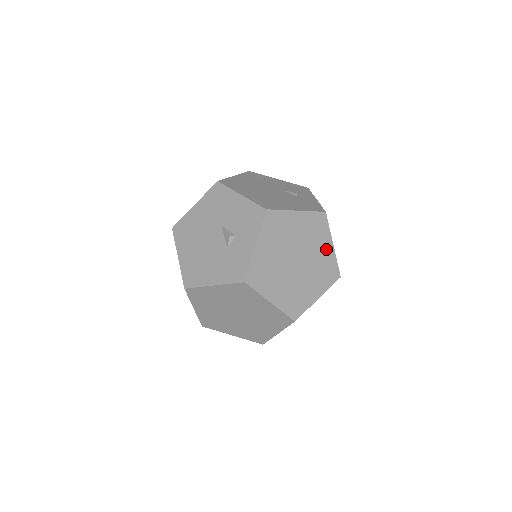
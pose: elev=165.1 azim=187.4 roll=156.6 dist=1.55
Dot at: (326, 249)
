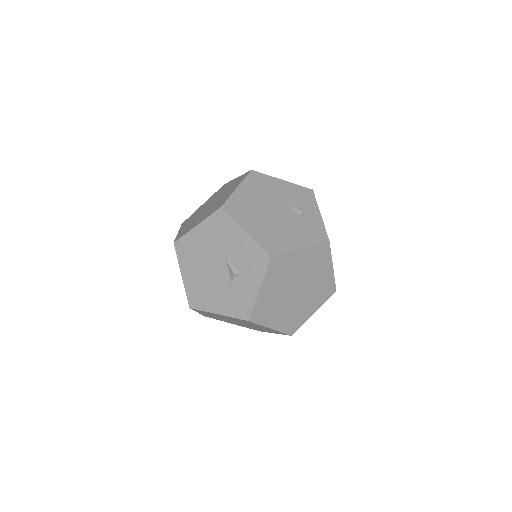
Dot at: (326, 272)
